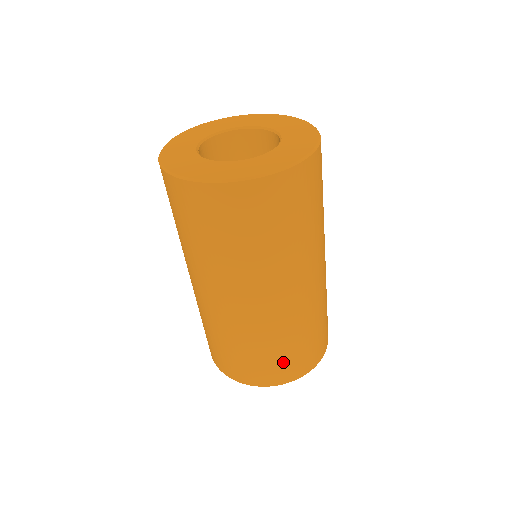
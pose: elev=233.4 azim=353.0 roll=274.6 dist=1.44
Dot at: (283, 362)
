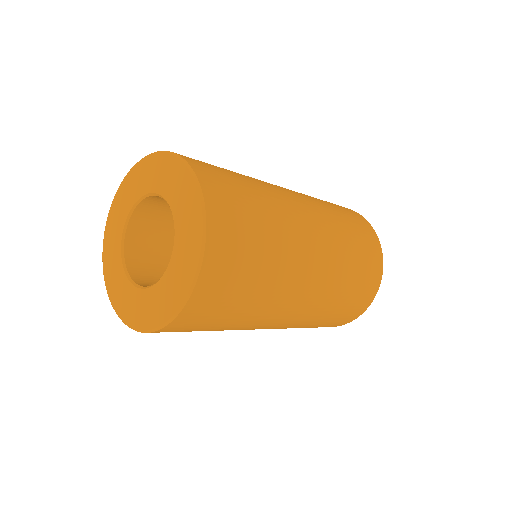
Dot at: occluded
